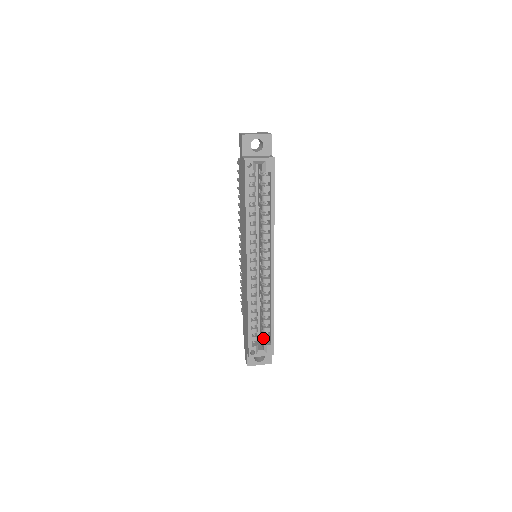
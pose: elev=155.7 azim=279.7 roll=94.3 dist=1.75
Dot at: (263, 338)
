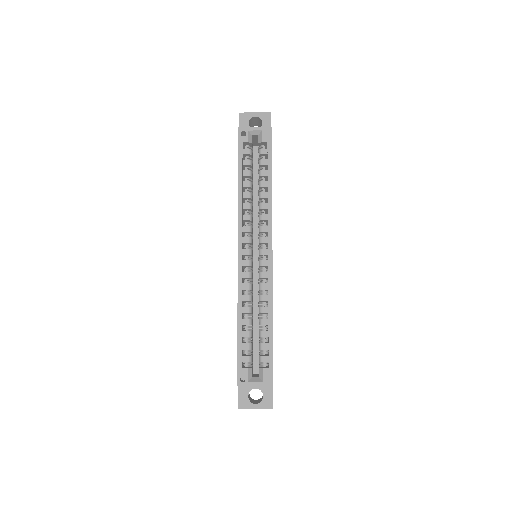
Dot at: (259, 360)
